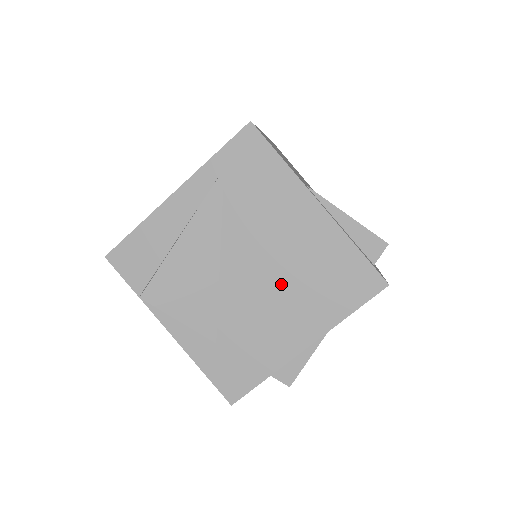
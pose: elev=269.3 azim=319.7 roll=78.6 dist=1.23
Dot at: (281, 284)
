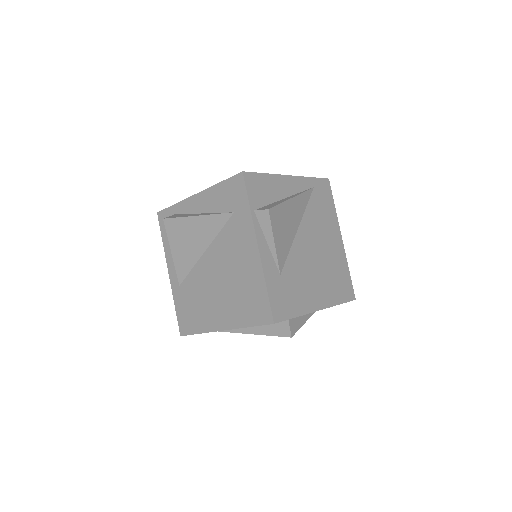
Dot at: (319, 265)
